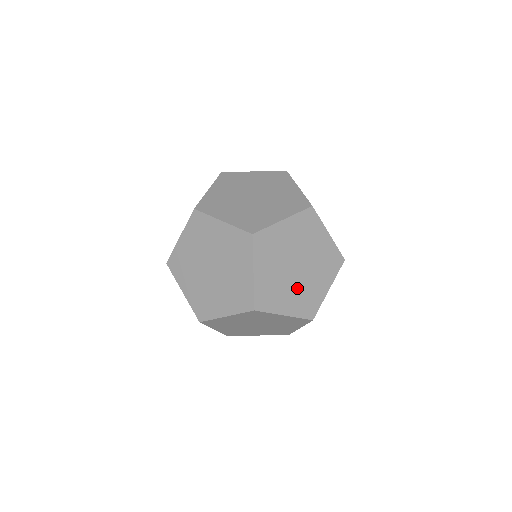
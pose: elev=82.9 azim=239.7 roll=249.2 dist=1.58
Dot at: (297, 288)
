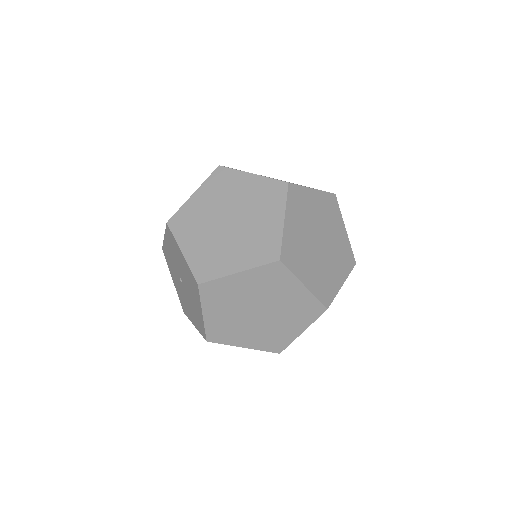
Dot at: occluded
